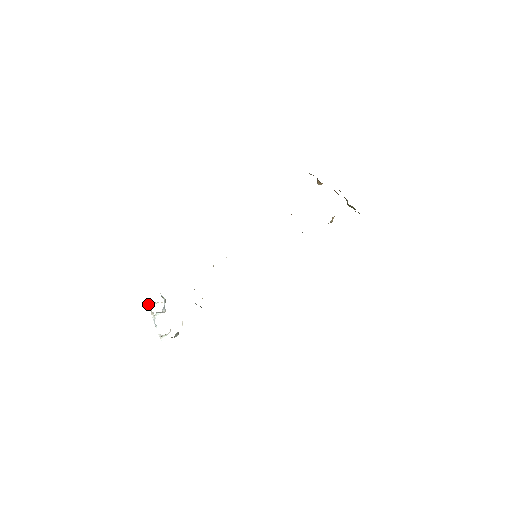
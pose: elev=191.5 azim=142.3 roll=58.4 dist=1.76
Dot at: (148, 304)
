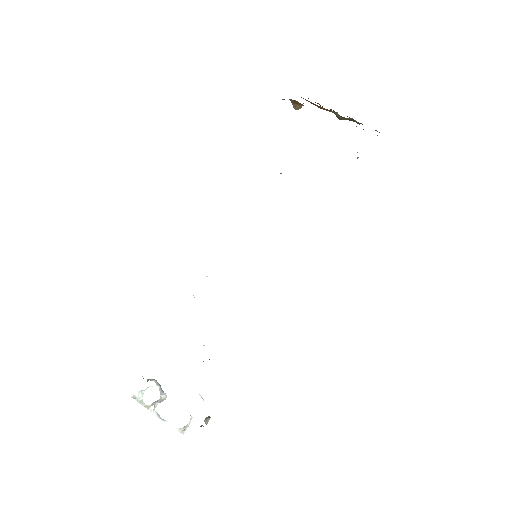
Dot at: occluded
